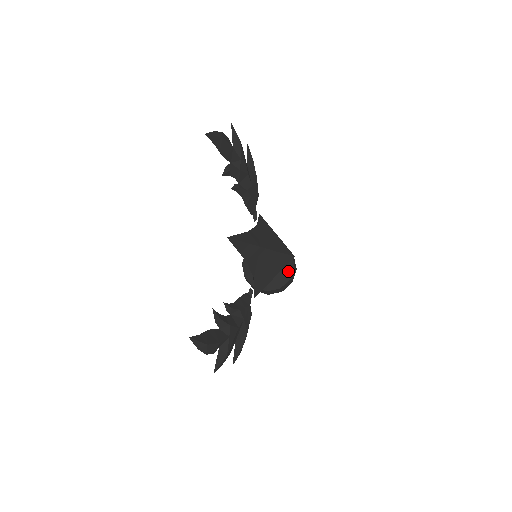
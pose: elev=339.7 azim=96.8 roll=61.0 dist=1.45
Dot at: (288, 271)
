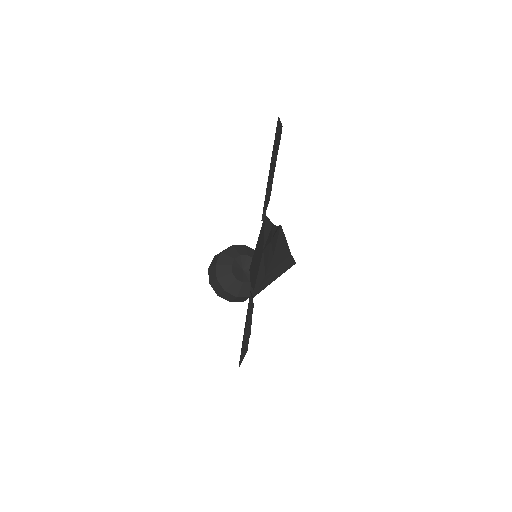
Dot at: occluded
